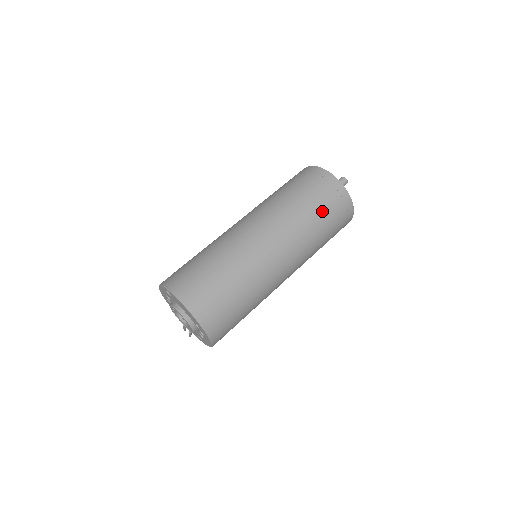
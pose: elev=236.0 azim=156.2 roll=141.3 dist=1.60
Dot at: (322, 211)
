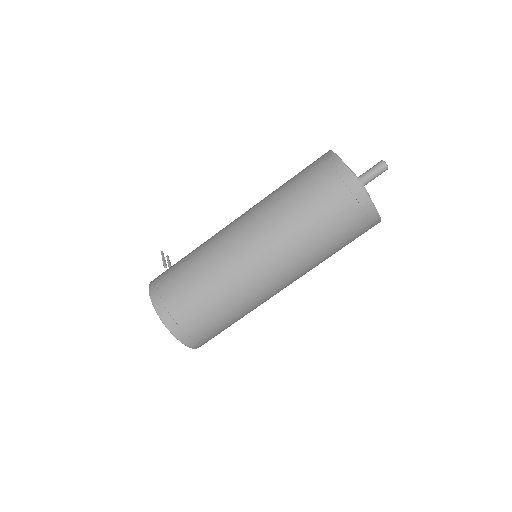
Dot at: (343, 244)
